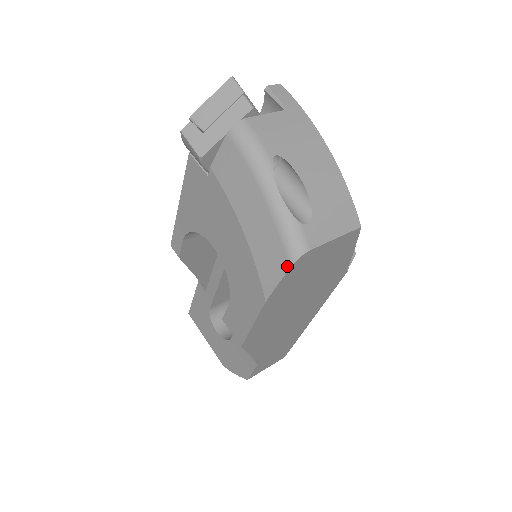
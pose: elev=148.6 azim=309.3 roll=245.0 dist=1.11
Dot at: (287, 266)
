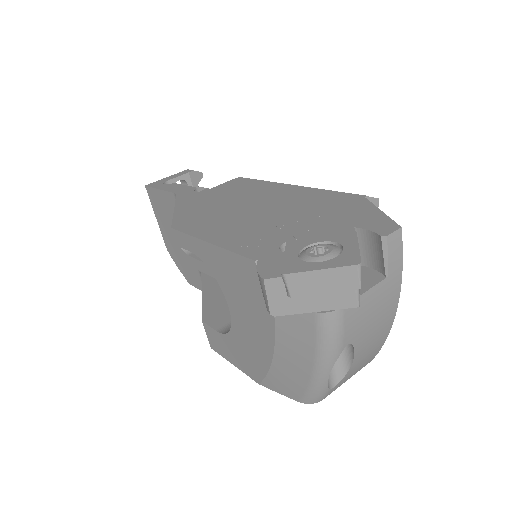
Dot at: (296, 399)
